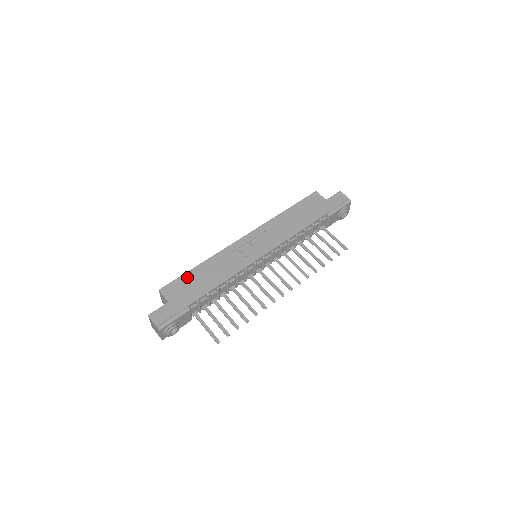
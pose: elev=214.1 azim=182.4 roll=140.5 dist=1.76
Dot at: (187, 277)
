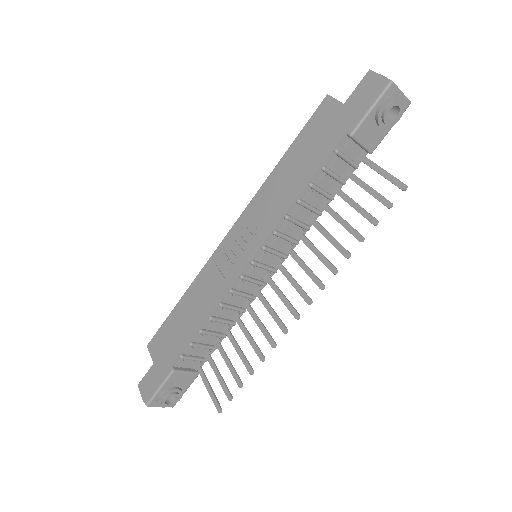
Dot at: (170, 321)
